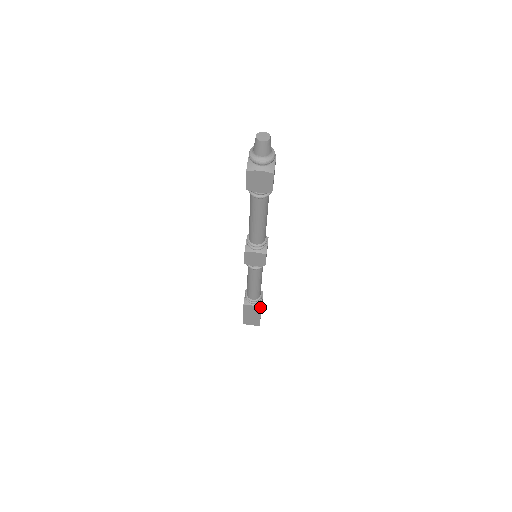
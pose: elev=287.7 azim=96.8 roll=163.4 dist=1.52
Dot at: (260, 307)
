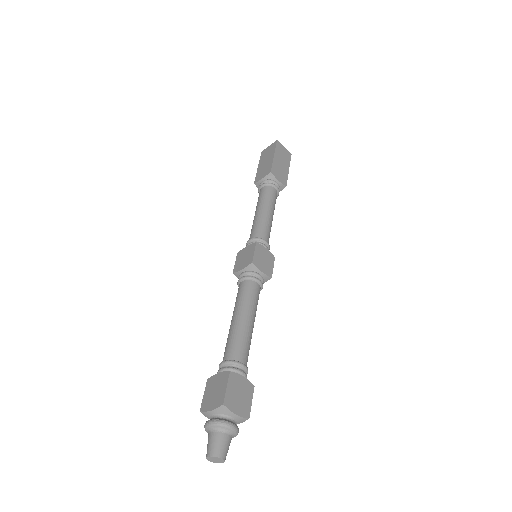
Dot at: occluded
